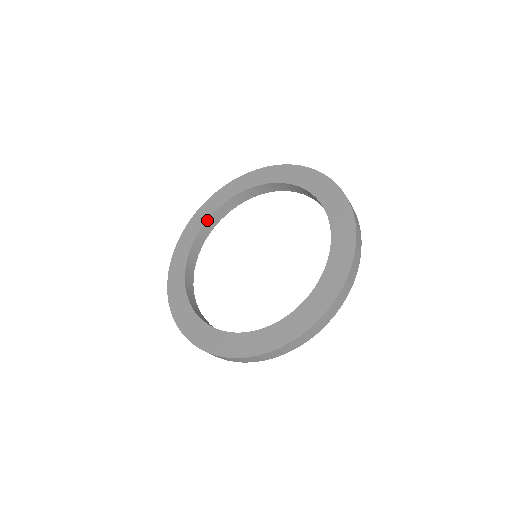
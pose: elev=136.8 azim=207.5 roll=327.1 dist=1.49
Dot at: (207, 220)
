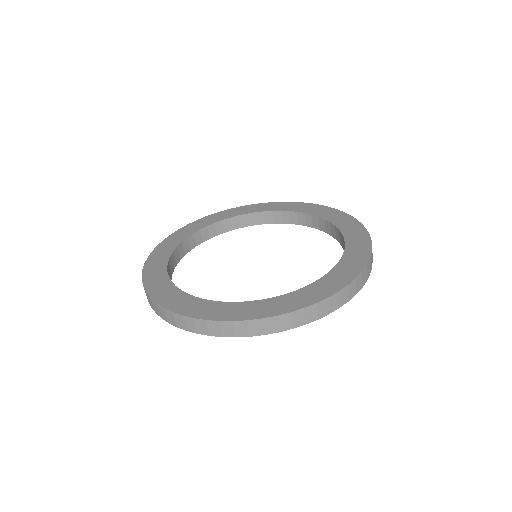
Dot at: (168, 262)
